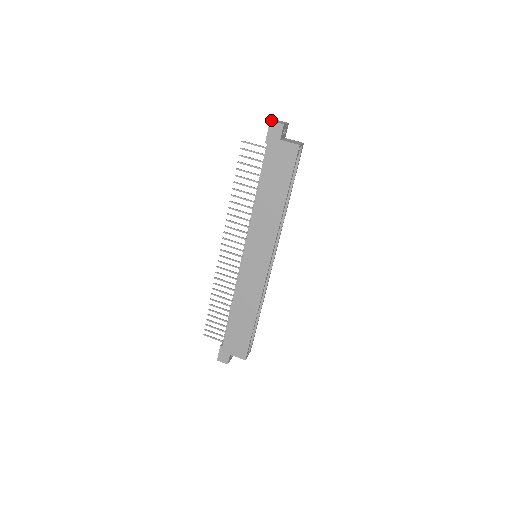
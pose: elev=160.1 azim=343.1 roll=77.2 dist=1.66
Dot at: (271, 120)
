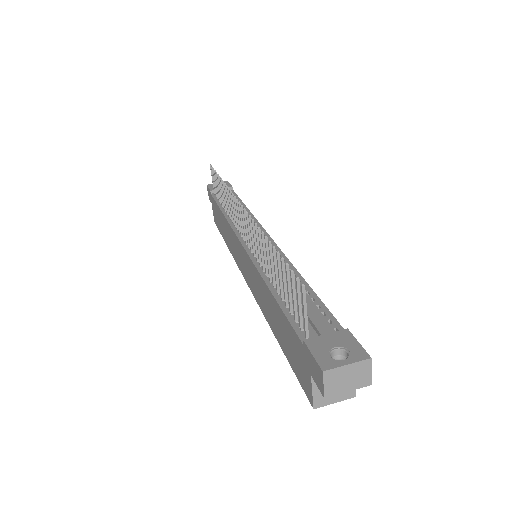
Dot at: (332, 370)
